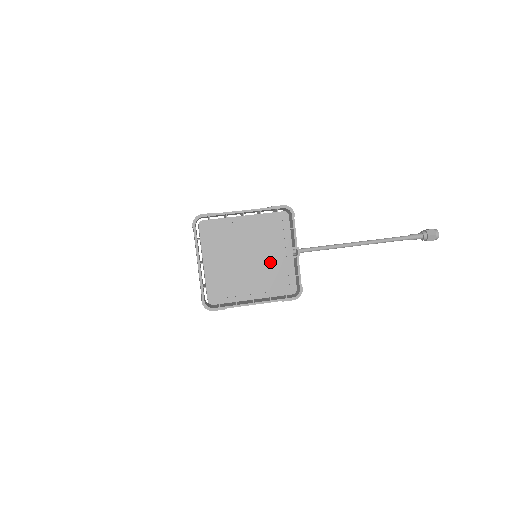
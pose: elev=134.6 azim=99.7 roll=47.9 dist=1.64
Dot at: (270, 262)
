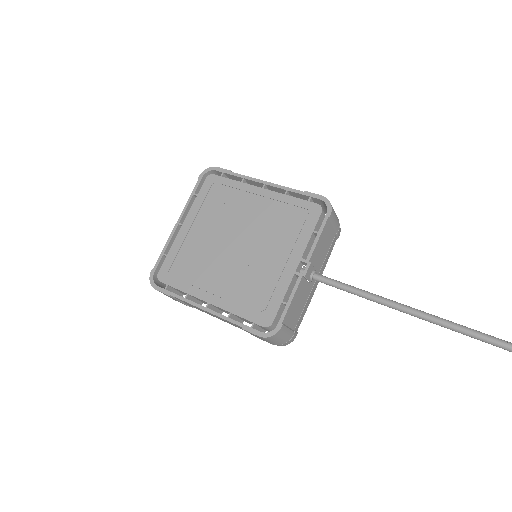
Dot at: (259, 263)
